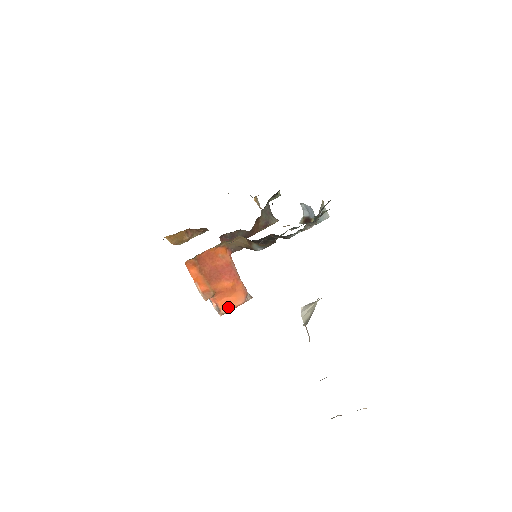
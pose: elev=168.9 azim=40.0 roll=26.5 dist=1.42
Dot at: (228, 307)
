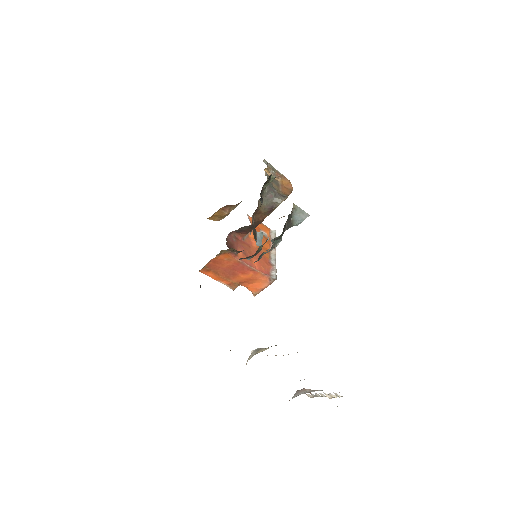
Dot at: (257, 290)
